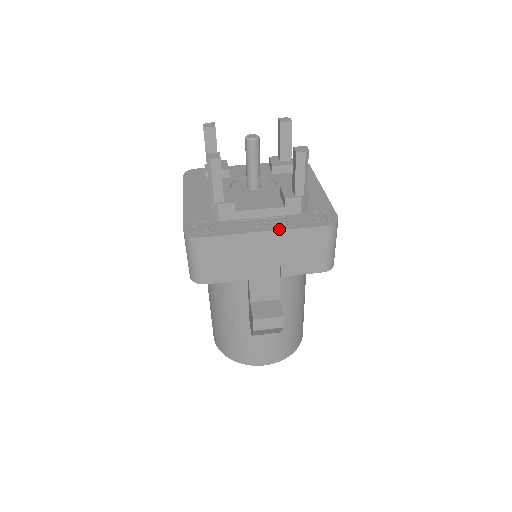
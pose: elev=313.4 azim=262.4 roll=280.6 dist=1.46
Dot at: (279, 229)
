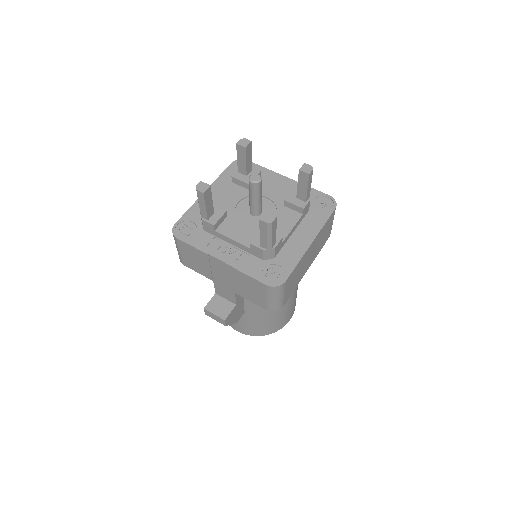
Dot at: (232, 265)
